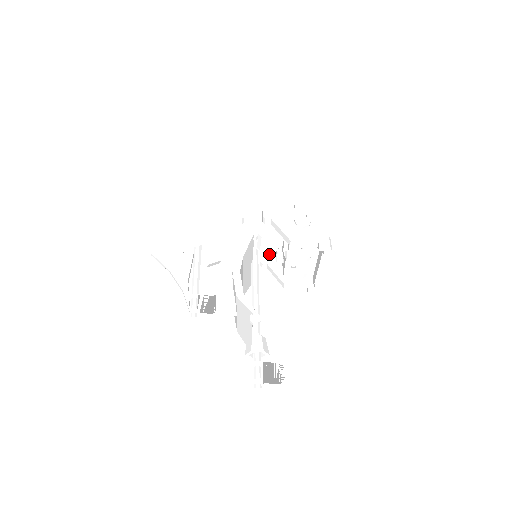
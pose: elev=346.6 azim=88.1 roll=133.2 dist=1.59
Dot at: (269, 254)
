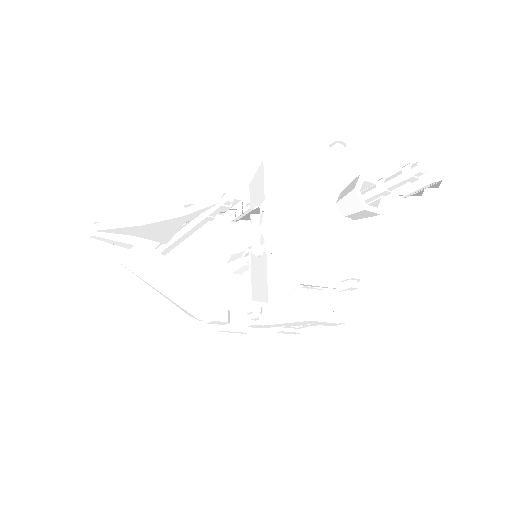
Dot at: occluded
